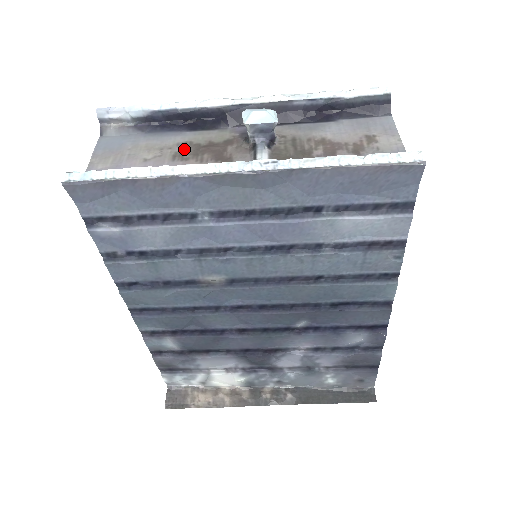
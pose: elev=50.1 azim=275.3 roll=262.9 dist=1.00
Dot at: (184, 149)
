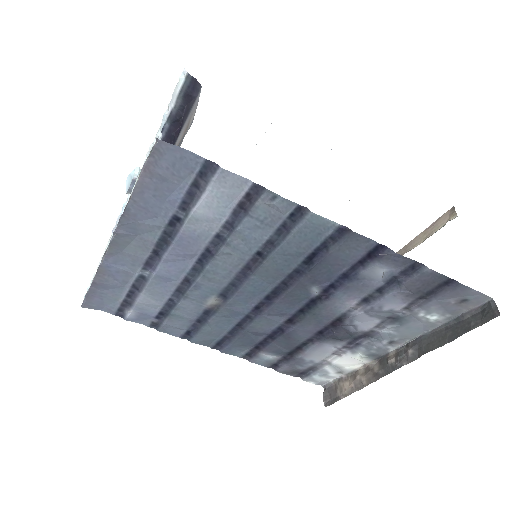
Dot at: occluded
